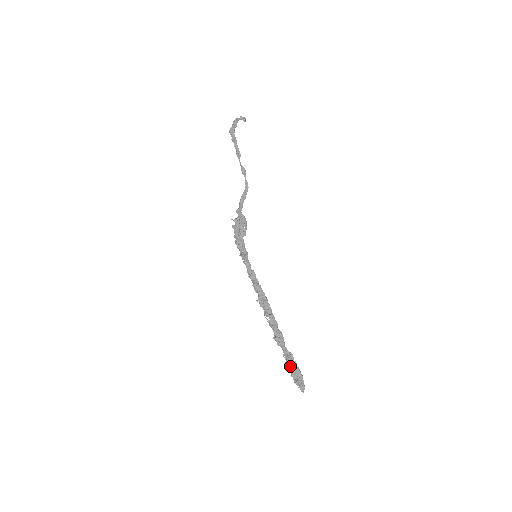
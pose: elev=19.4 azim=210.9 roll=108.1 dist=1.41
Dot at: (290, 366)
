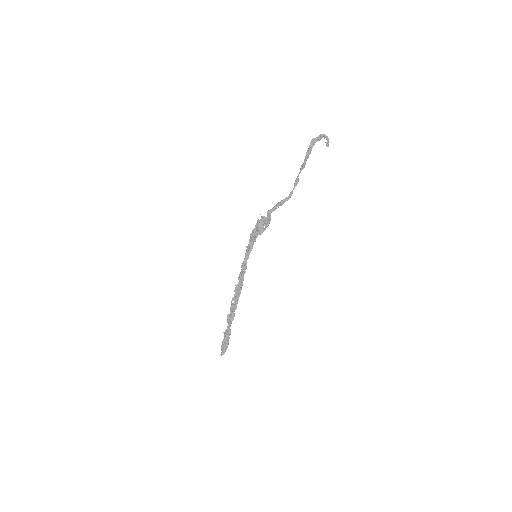
Dot at: (225, 338)
